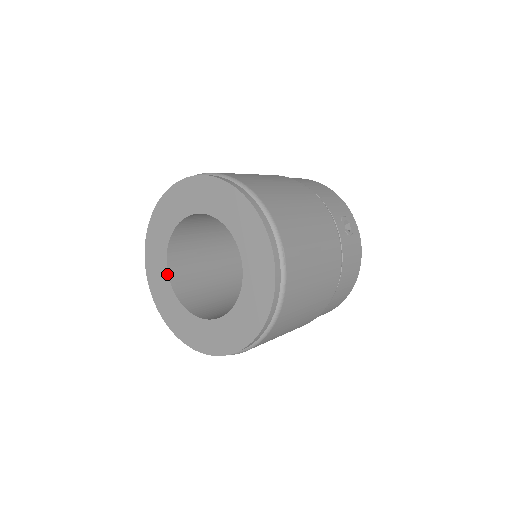
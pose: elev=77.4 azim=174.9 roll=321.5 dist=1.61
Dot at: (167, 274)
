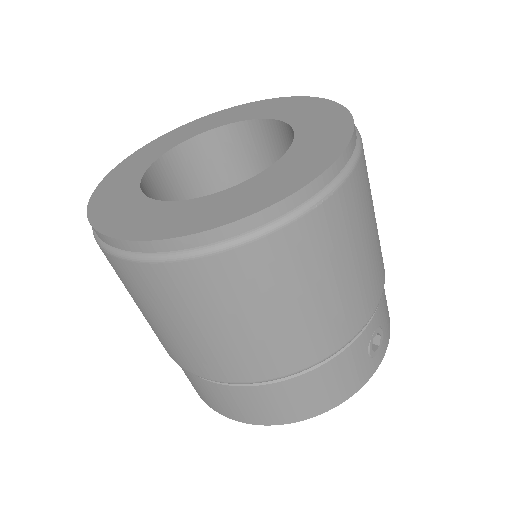
Dot at: (171, 148)
